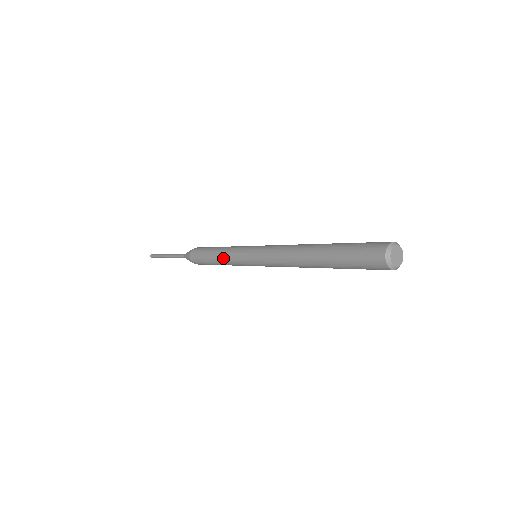
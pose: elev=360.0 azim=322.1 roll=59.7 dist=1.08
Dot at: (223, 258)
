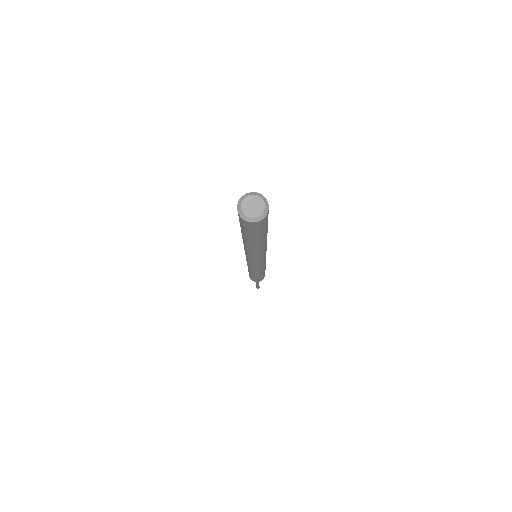
Dot at: occluded
